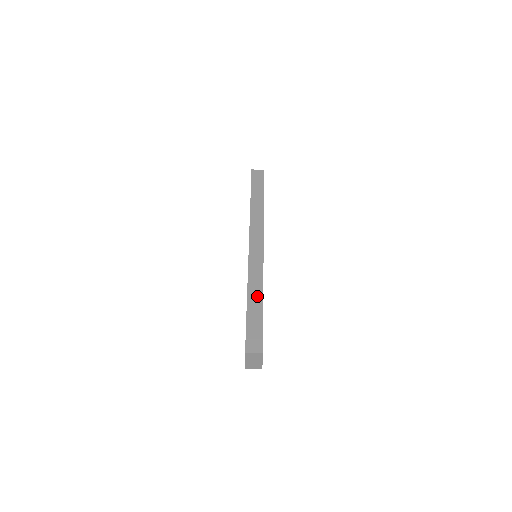
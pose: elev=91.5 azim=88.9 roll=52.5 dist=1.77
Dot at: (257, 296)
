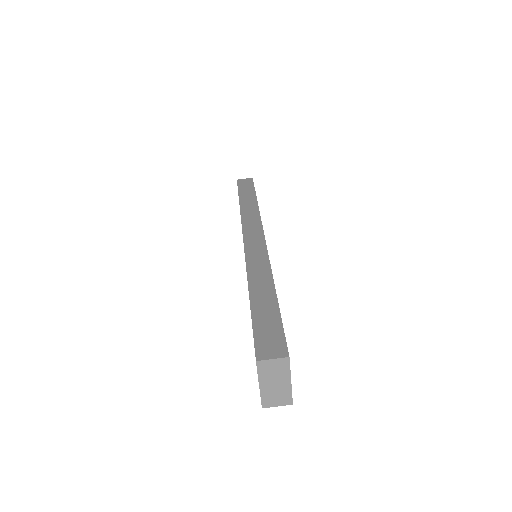
Dot at: (265, 287)
